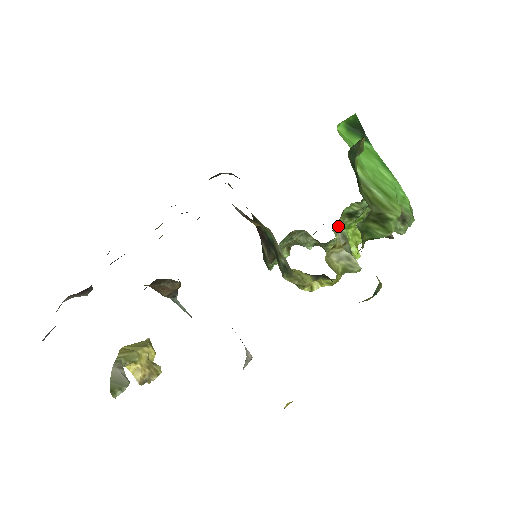
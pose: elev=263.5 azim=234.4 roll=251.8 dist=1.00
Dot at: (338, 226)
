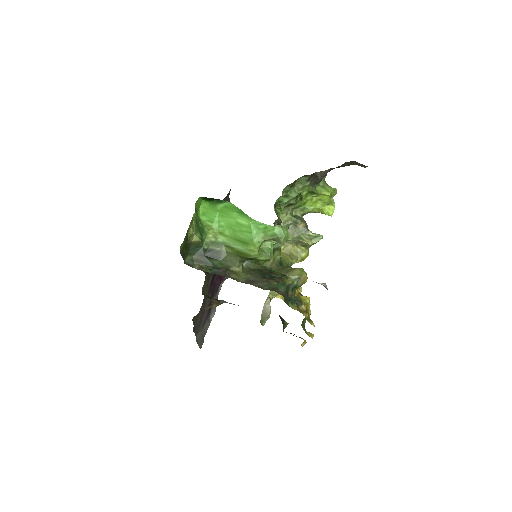
Dot at: (284, 220)
